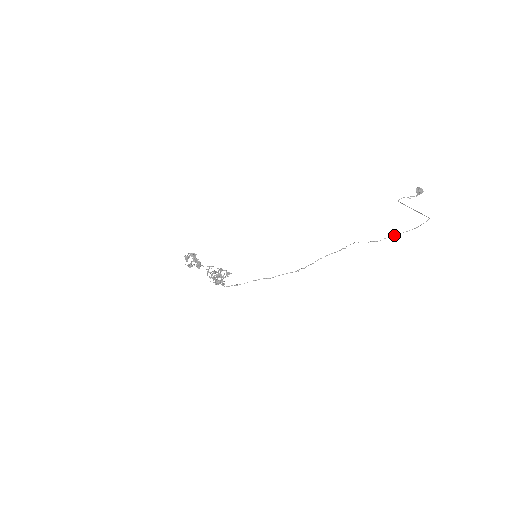
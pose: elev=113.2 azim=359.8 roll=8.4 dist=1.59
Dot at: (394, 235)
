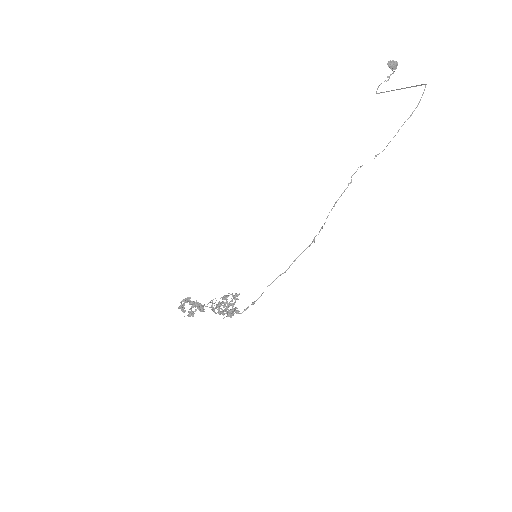
Dot at: occluded
